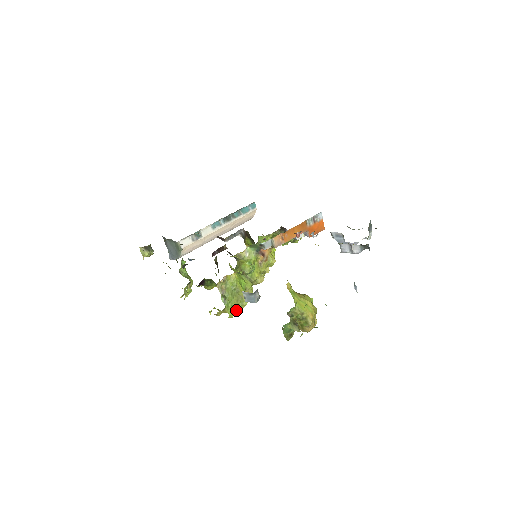
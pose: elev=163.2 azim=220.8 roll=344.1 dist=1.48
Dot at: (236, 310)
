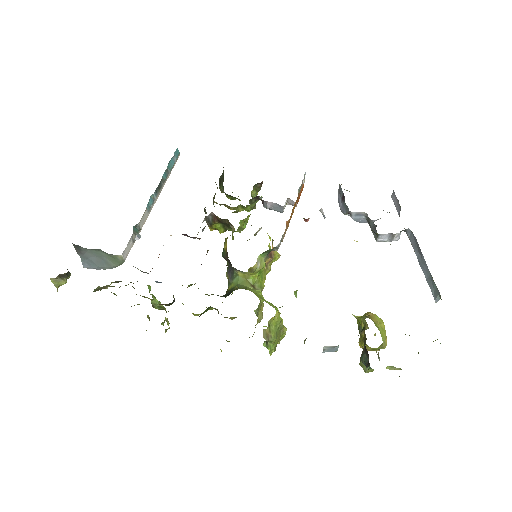
Dot at: occluded
